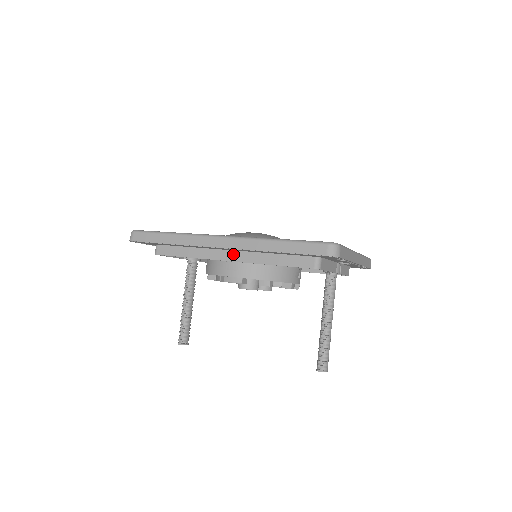
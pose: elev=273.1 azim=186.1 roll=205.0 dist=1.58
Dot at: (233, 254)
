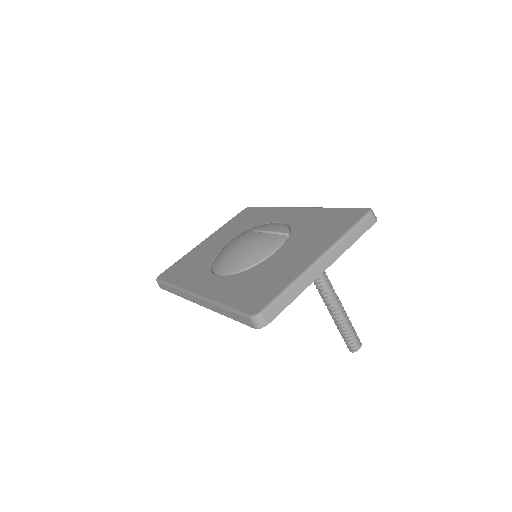
Dot at: occluded
